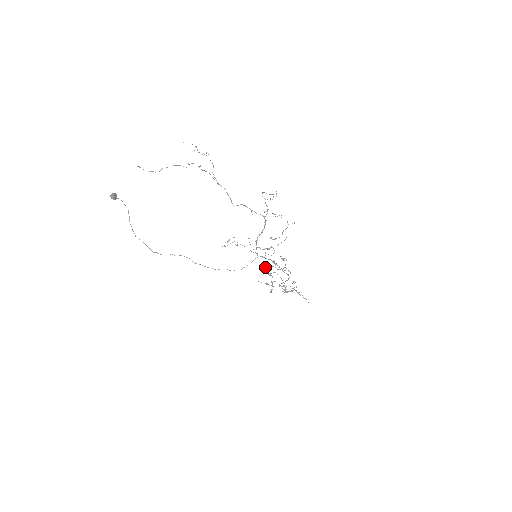
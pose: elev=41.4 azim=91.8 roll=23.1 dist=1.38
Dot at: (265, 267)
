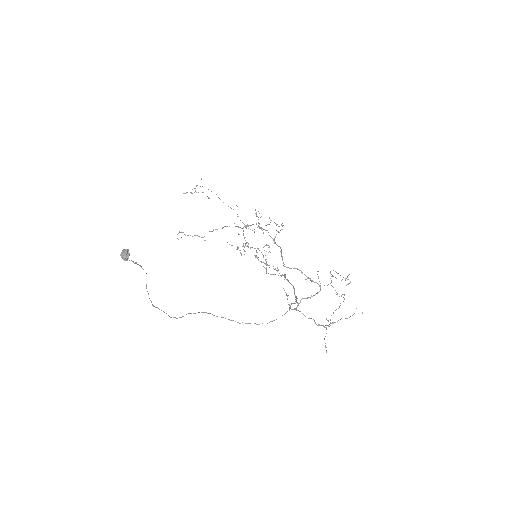
Dot at: occluded
